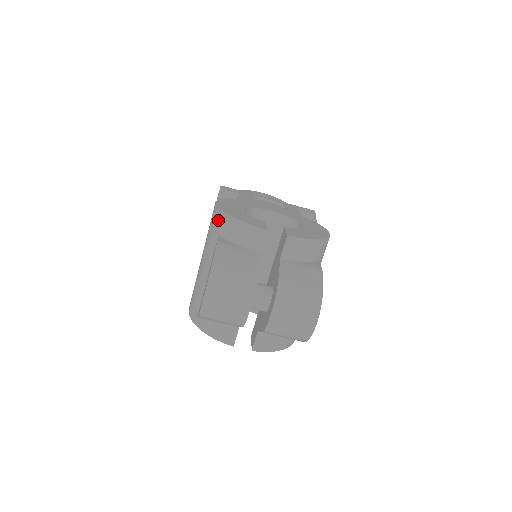
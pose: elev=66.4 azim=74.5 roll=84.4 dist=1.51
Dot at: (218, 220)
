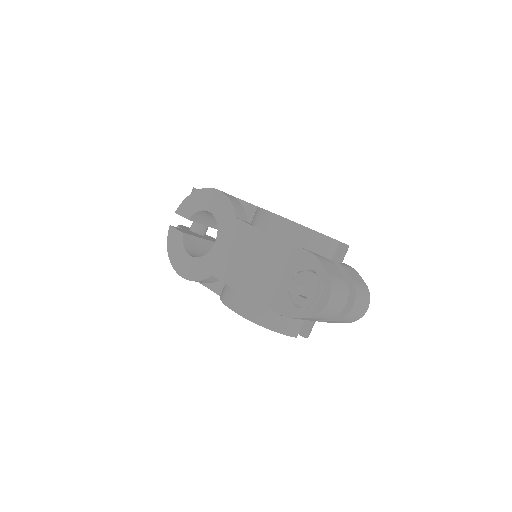
Dot at: (294, 232)
